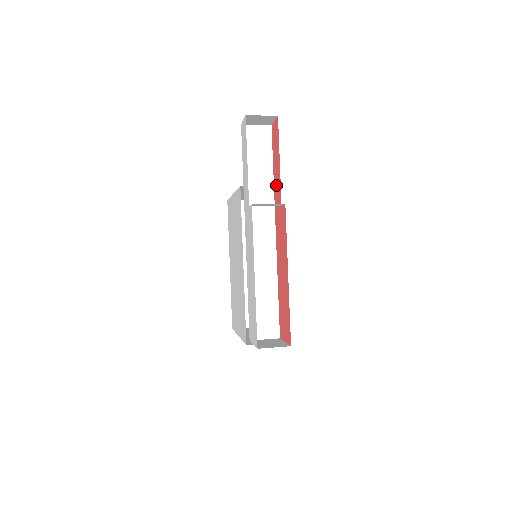
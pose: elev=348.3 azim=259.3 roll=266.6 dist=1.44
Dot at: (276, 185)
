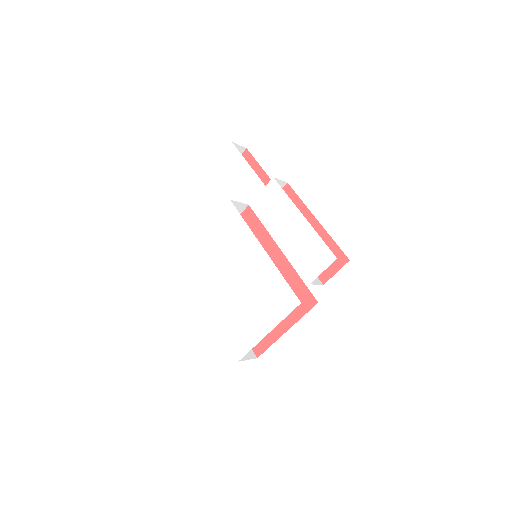
Dot at: occluded
